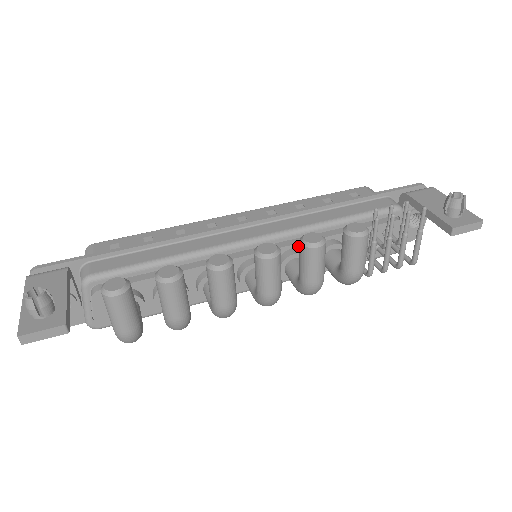
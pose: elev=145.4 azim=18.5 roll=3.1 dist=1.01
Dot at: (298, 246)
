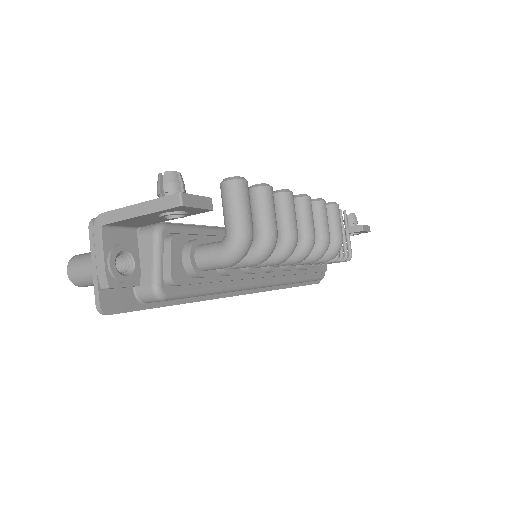
Dot at: occluded
